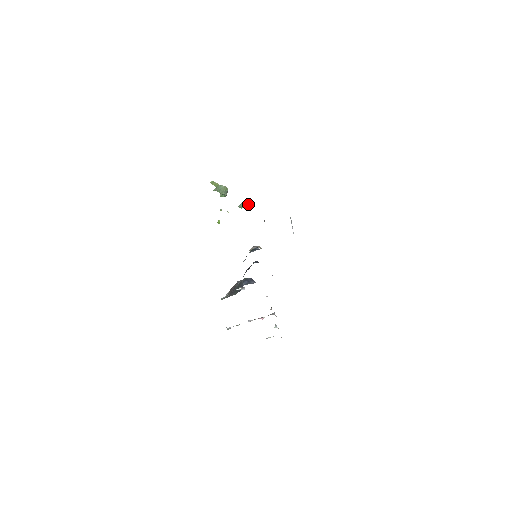
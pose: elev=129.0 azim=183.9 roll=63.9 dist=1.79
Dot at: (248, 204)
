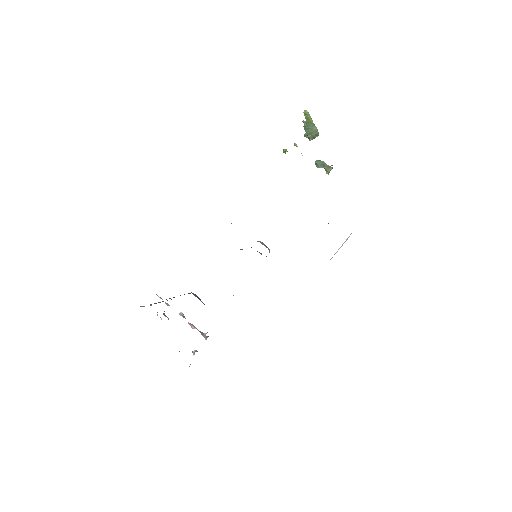
Dot at: (327, 170)
